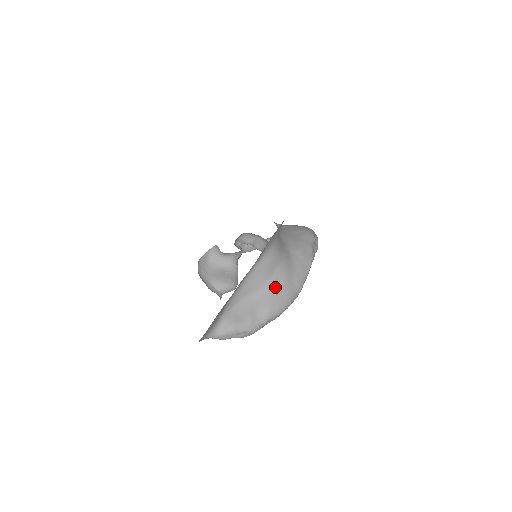
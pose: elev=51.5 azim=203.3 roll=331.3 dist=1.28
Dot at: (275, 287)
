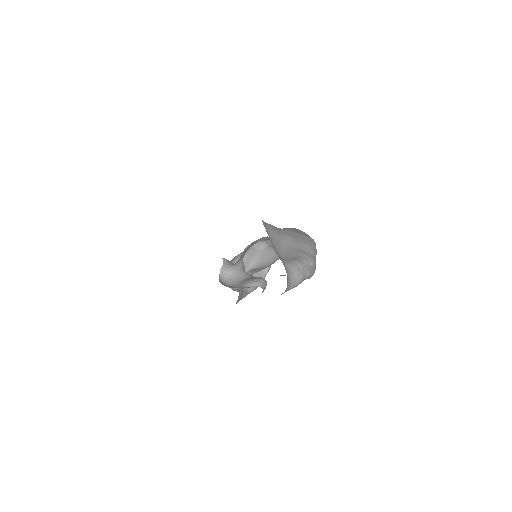
Dot at: (292, 236)
